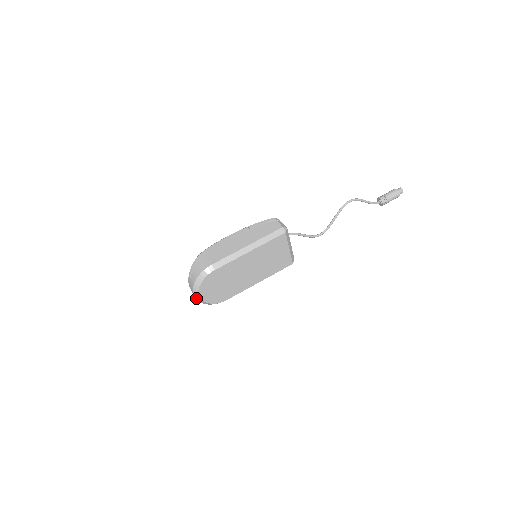
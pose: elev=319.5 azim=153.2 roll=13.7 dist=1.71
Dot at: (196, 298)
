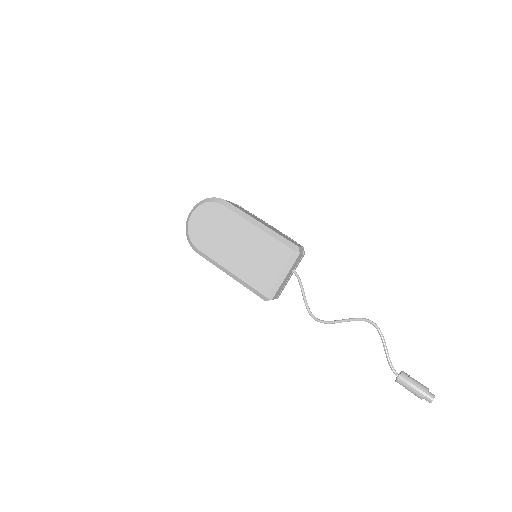
Dot at: (189, 216)
